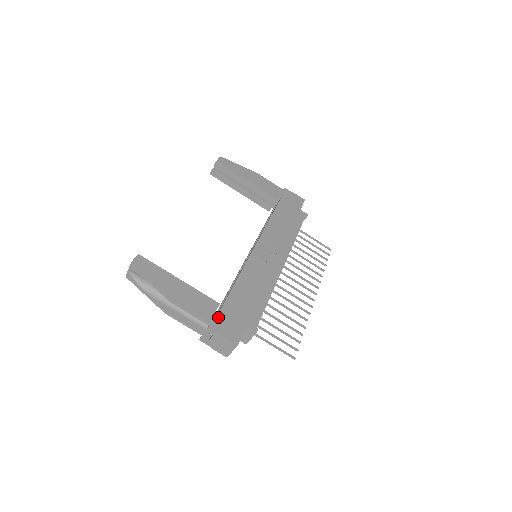
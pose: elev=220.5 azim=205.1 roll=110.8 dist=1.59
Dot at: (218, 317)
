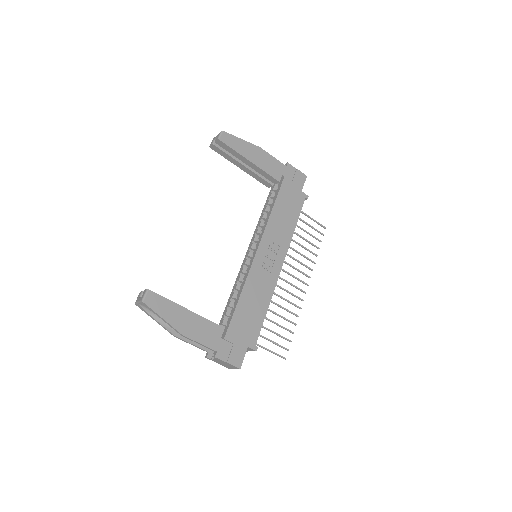
Dot at: (223, 343)
